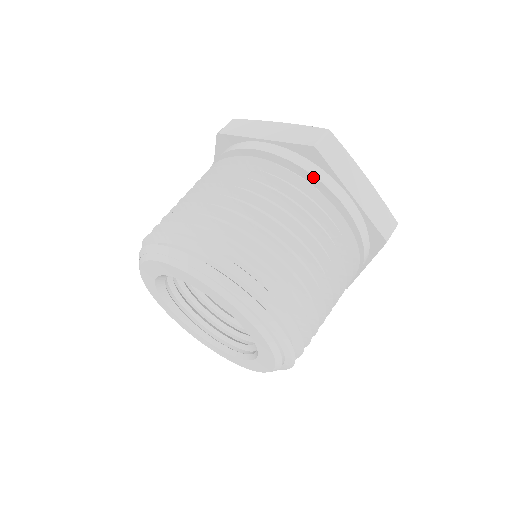
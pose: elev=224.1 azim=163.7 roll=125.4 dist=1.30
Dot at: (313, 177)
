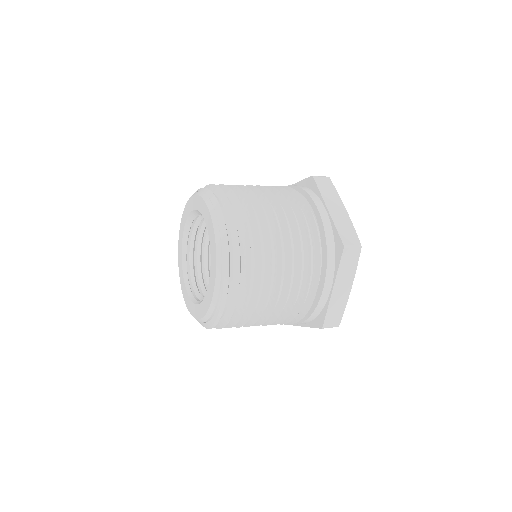
Dot at: (326, 258)
